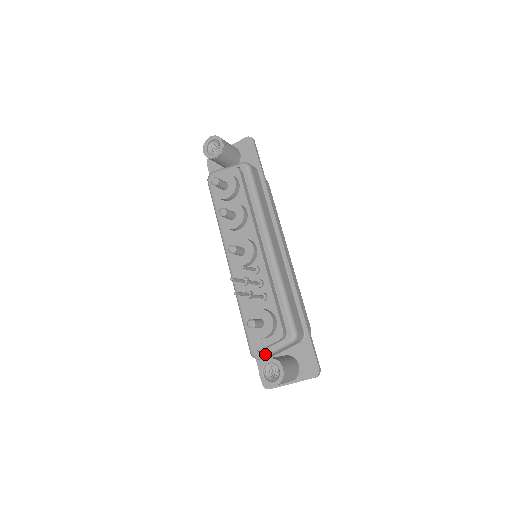
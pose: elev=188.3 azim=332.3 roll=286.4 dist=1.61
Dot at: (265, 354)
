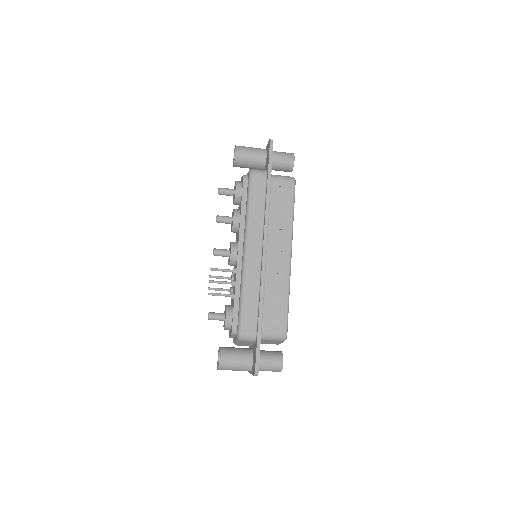
Dot at: (234, 342)
